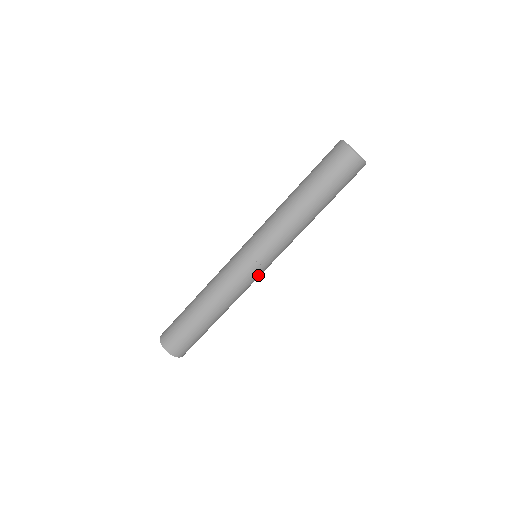
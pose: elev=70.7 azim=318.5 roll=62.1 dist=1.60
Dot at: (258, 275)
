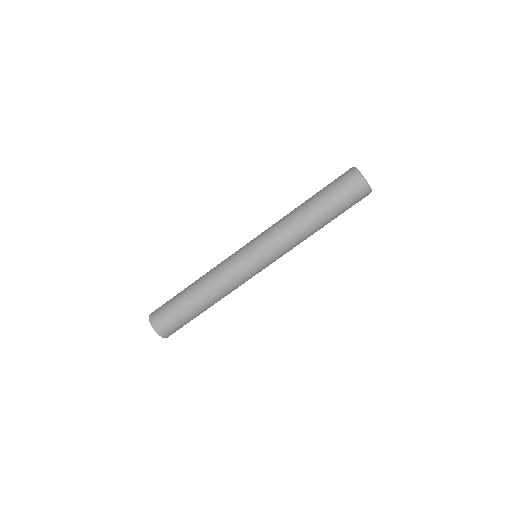
Dot at: (253, 272)
